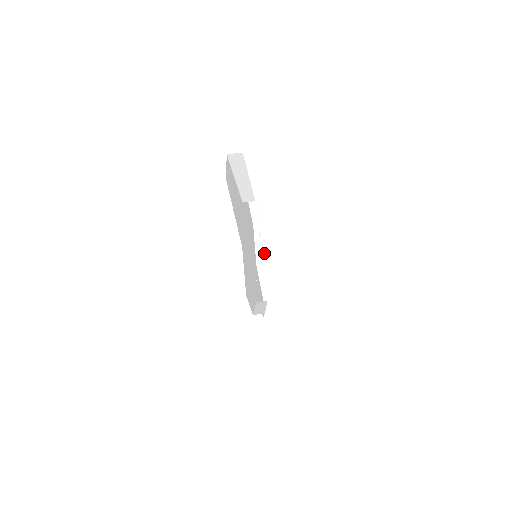
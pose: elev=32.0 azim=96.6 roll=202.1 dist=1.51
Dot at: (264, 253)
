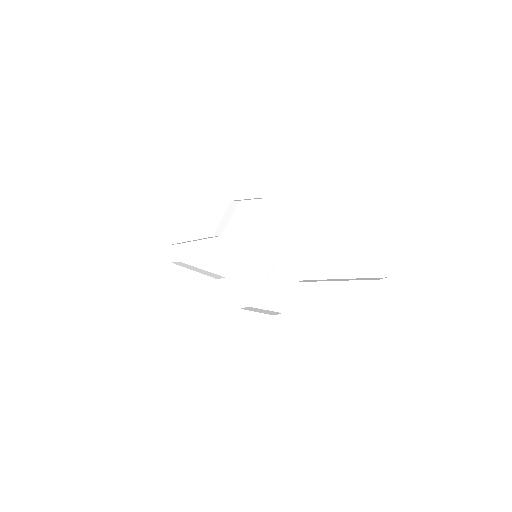
Dot at: (225, 225)
